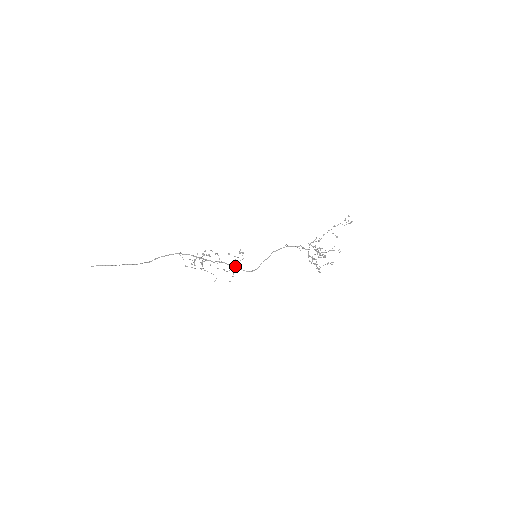
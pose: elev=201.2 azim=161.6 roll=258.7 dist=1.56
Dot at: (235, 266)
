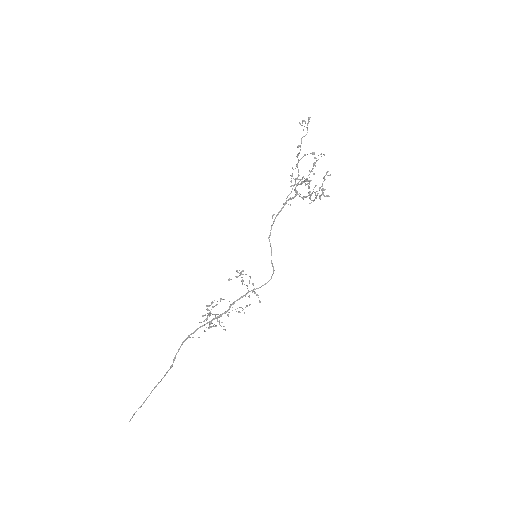
Dot at: occluded
